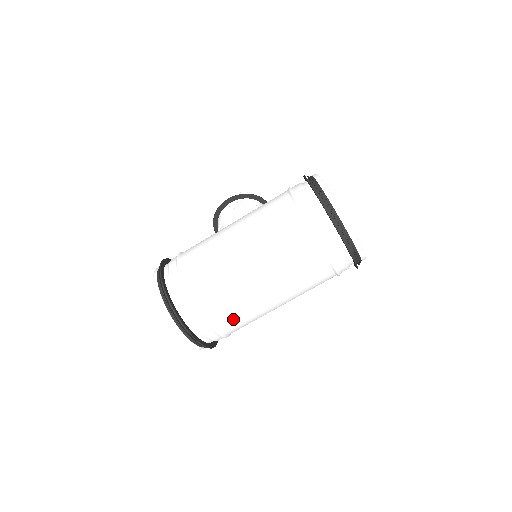
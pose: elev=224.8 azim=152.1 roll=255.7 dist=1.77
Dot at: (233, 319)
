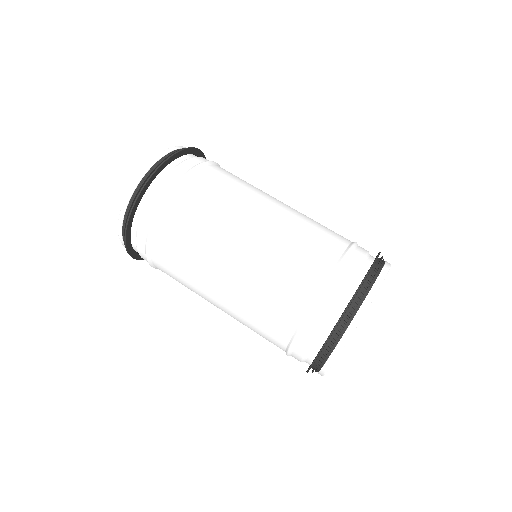
Dot at: (181, 231)
